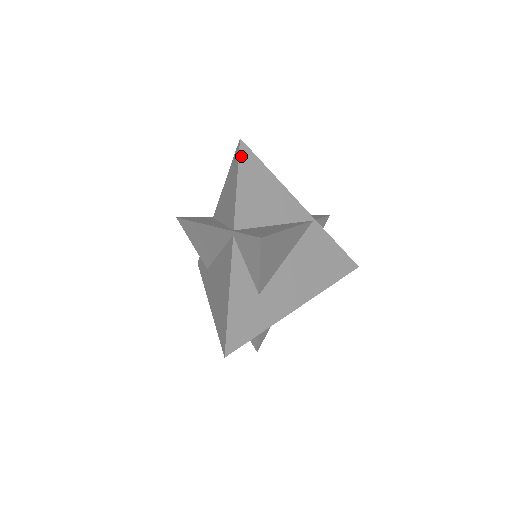
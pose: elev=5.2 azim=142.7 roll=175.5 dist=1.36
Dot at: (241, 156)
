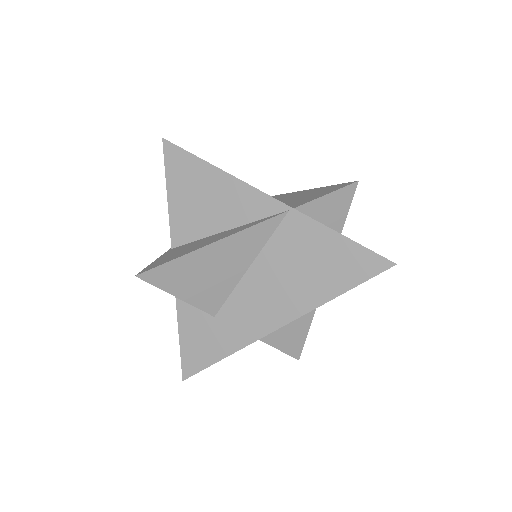
Dot at: (167, 159)
